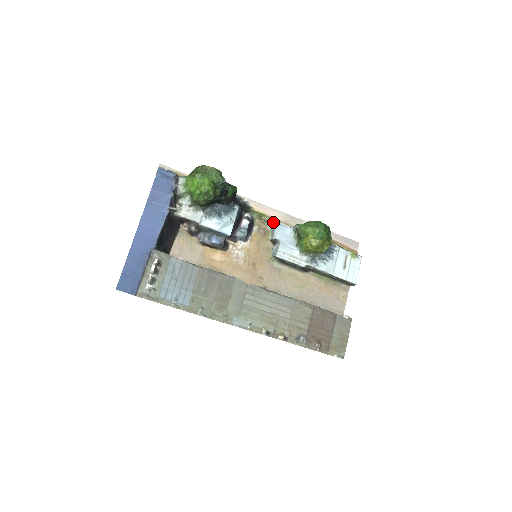
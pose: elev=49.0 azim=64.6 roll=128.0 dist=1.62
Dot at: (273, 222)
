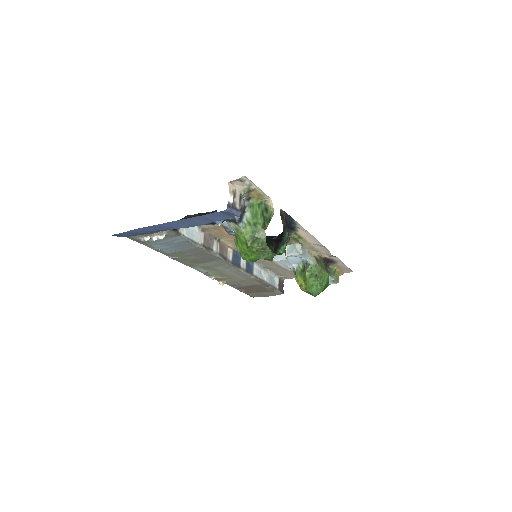
Dot at: (302, 245)
